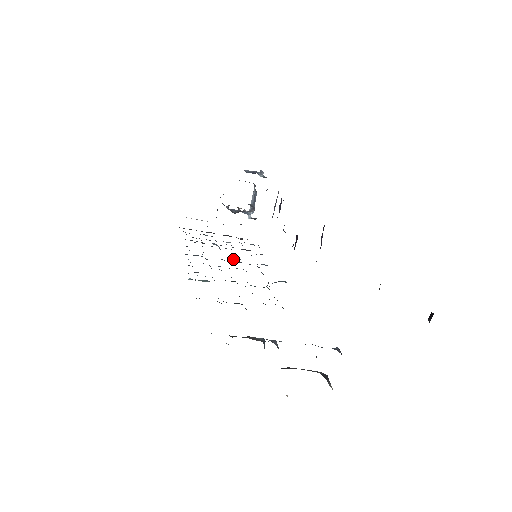
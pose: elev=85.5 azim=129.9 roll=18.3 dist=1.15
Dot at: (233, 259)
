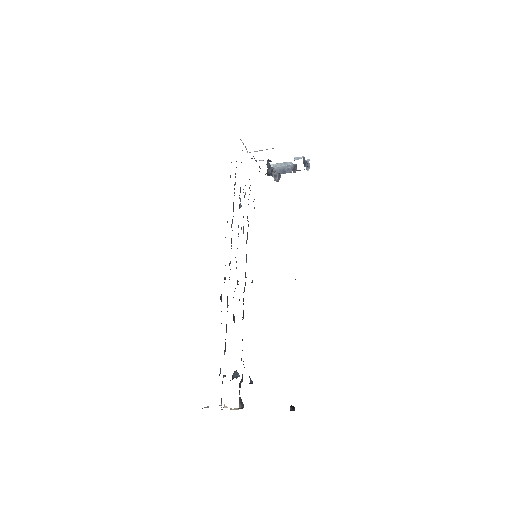
Dot at: occluded
